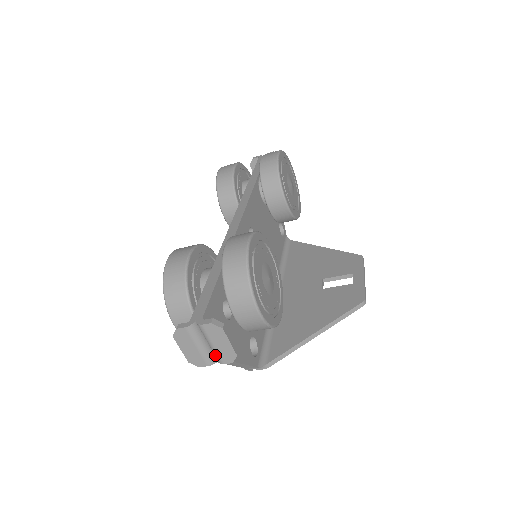
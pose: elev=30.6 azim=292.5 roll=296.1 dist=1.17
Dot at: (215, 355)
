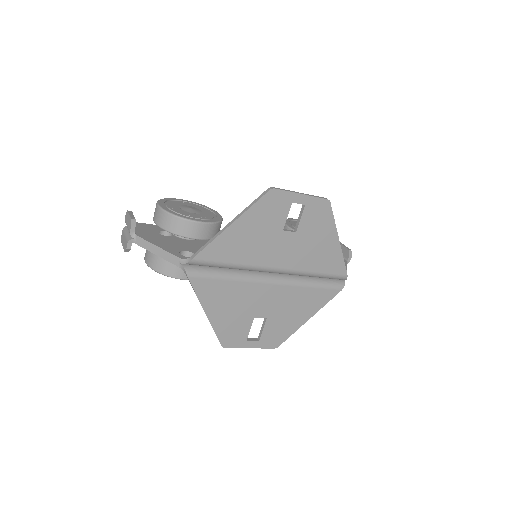
Dot at: occluded
